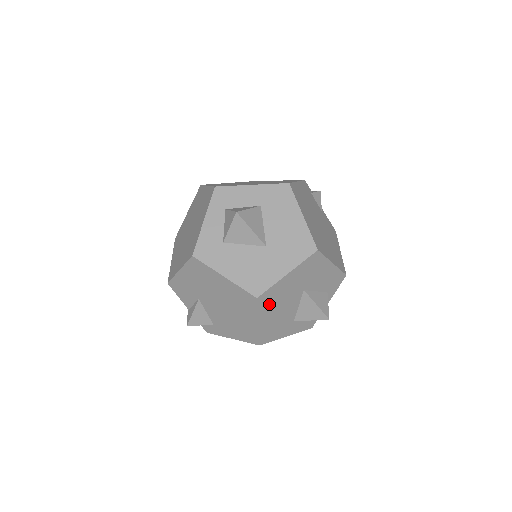
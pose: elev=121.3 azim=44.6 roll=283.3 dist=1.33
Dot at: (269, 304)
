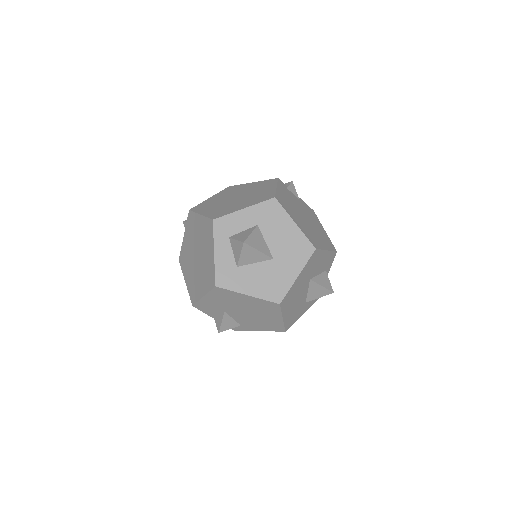
Dot at: (288, 303)
